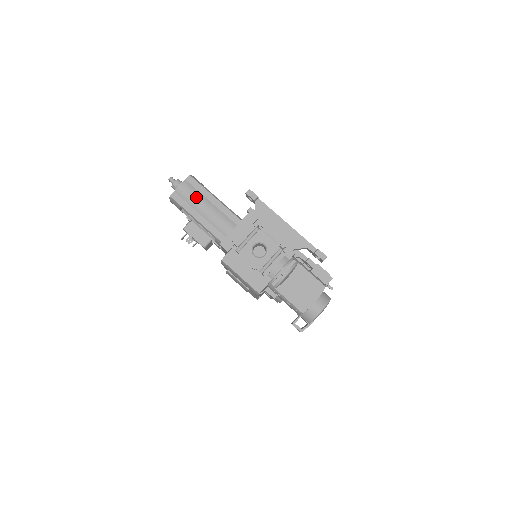
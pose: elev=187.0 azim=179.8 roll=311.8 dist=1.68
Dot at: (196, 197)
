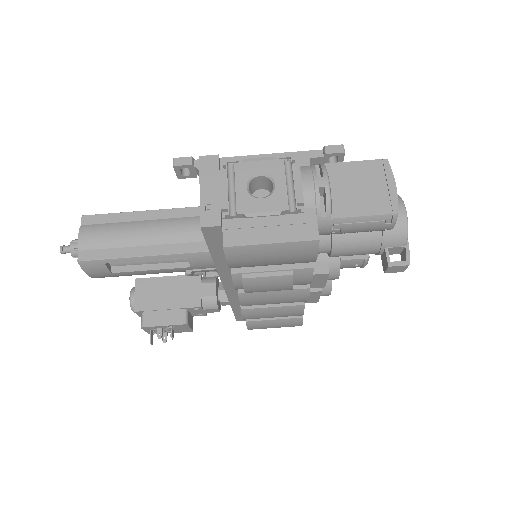
Dot at: (114, 231)
